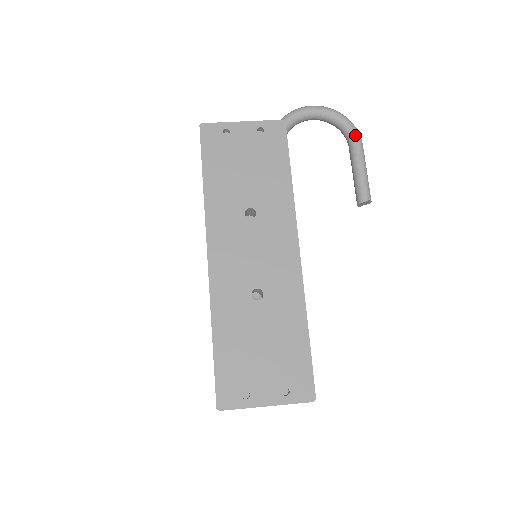
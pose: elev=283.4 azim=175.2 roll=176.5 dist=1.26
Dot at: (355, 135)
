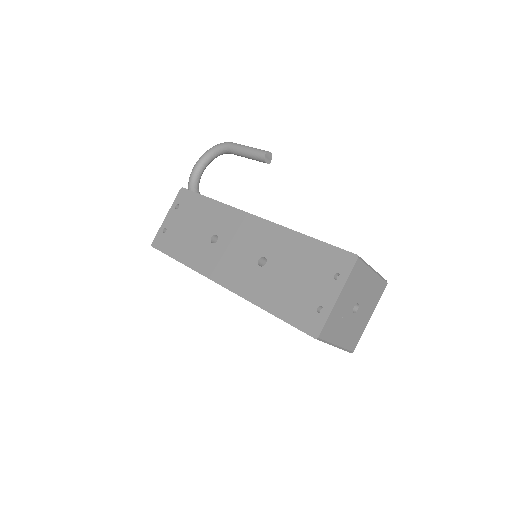
Dot at: (224, 145)
